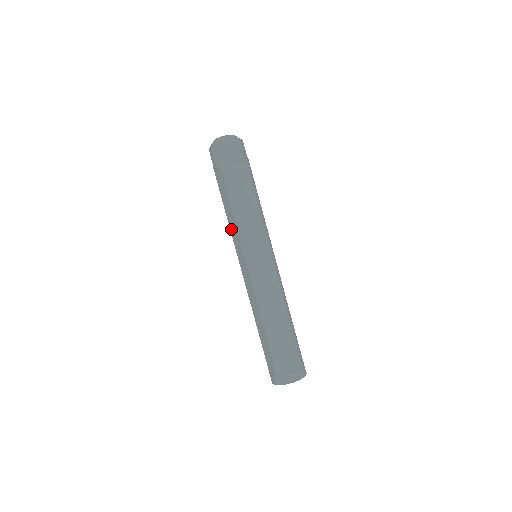
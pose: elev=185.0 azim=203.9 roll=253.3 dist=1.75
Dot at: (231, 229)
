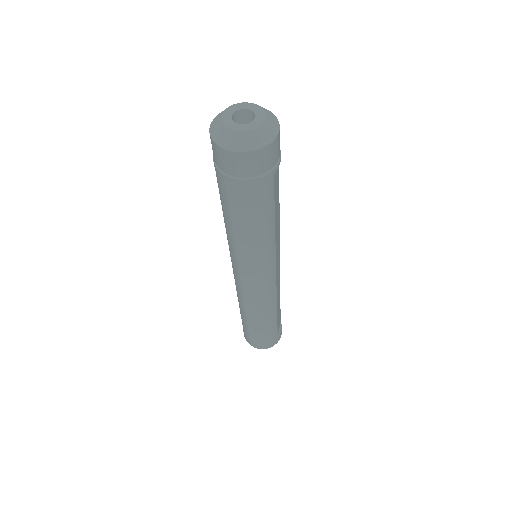
Dot at: (240, 247)
